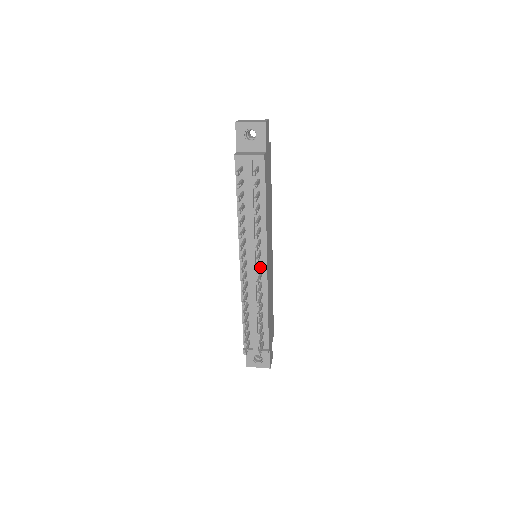
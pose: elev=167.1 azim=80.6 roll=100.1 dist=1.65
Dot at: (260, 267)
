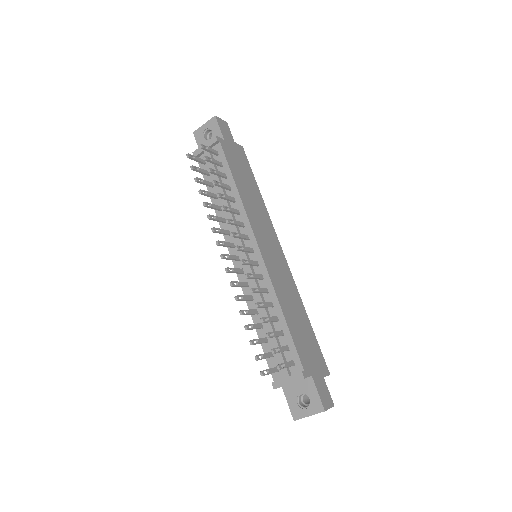
Dot at: (248, 250)
